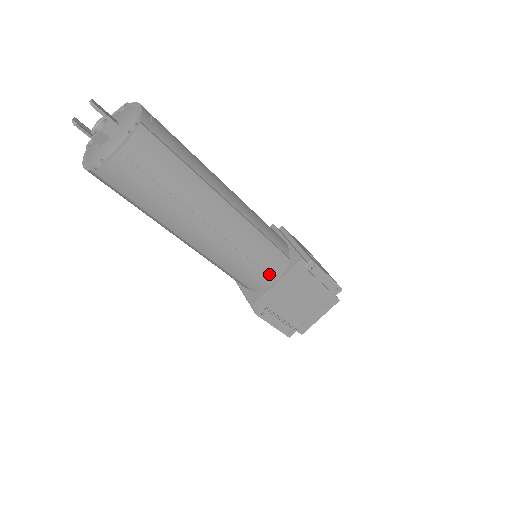
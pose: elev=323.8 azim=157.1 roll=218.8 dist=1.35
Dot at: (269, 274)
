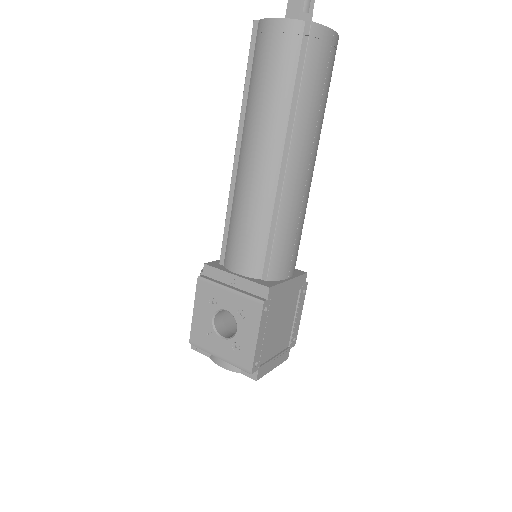
Dot at: (291, 264)
